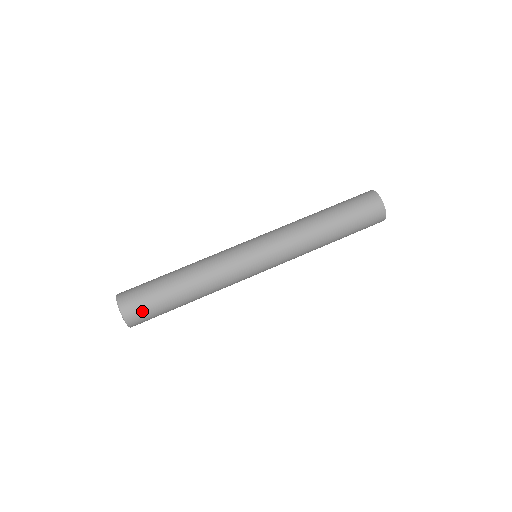
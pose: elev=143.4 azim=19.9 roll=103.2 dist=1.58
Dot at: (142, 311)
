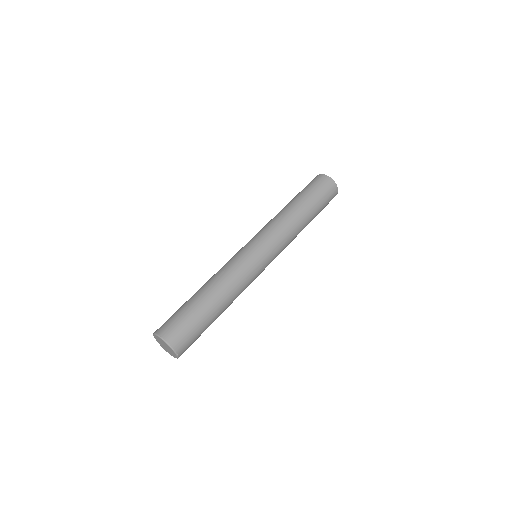
Dot at: (185, 334)
